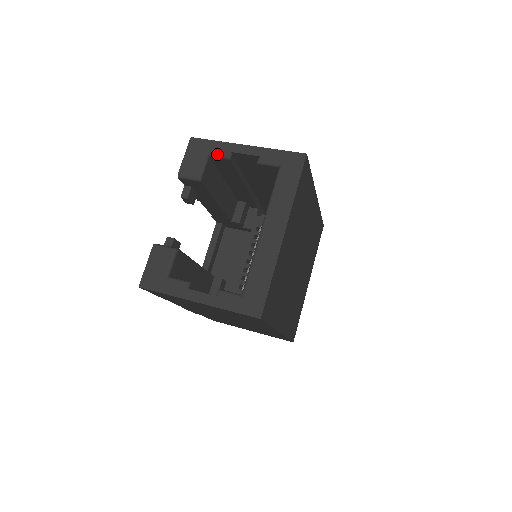
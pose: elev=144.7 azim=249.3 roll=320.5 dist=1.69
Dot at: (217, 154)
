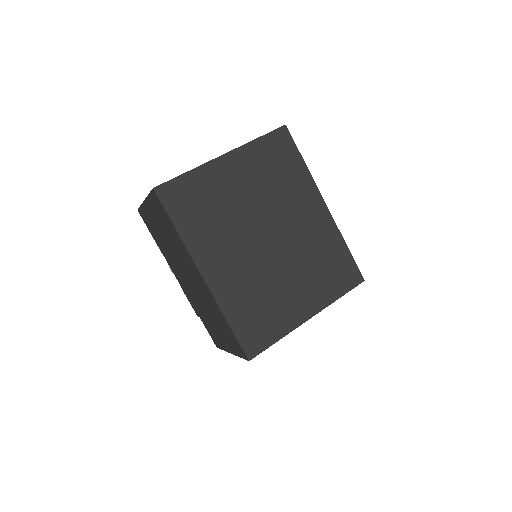
Dot at: occluded
